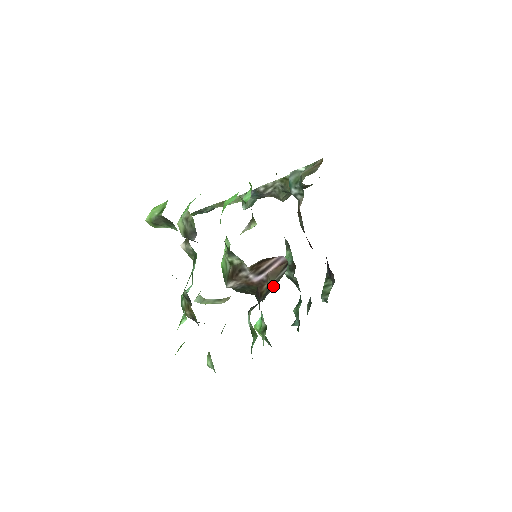
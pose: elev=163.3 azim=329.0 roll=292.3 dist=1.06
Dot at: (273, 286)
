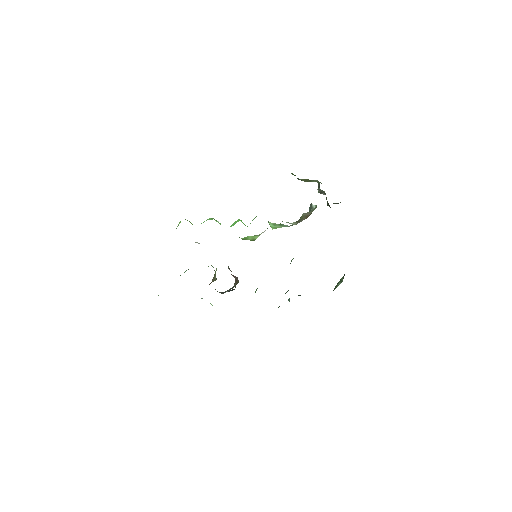
Dot at: (228, 290)
